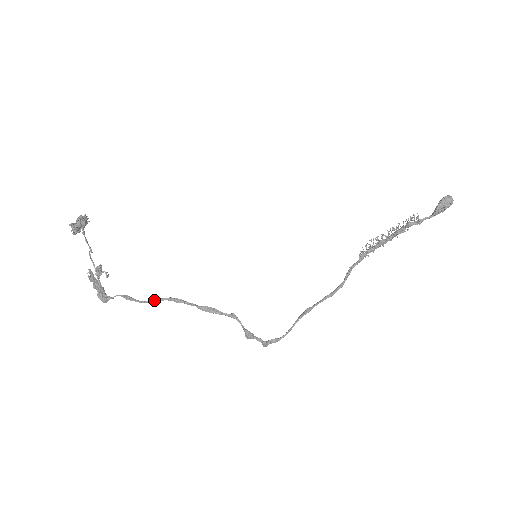
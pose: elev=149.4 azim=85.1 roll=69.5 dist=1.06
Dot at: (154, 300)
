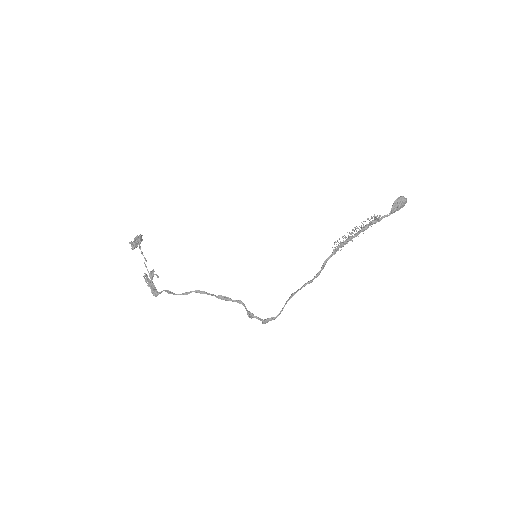
Dot at: (186, 293)
